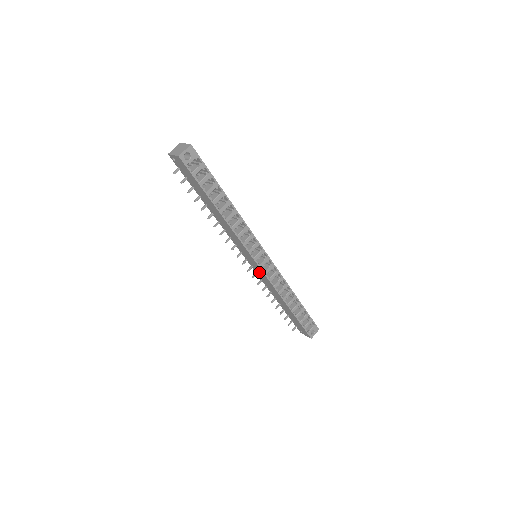
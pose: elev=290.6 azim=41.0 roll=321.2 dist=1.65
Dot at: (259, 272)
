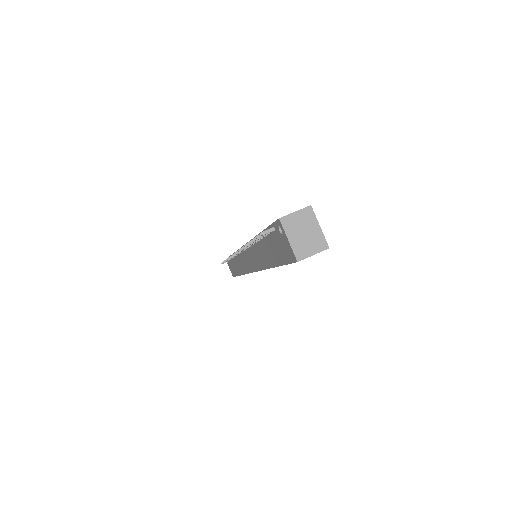
Dot at: (244, 262)
